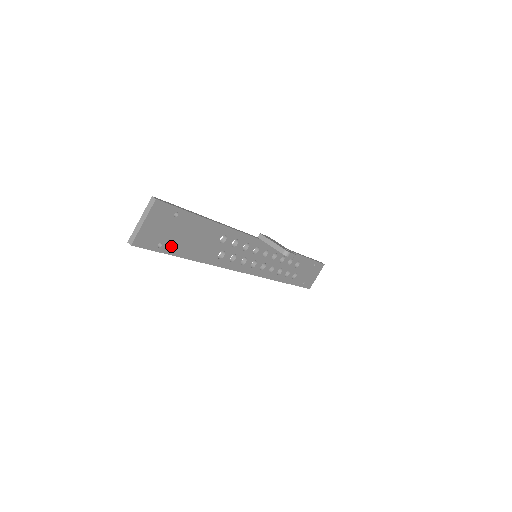
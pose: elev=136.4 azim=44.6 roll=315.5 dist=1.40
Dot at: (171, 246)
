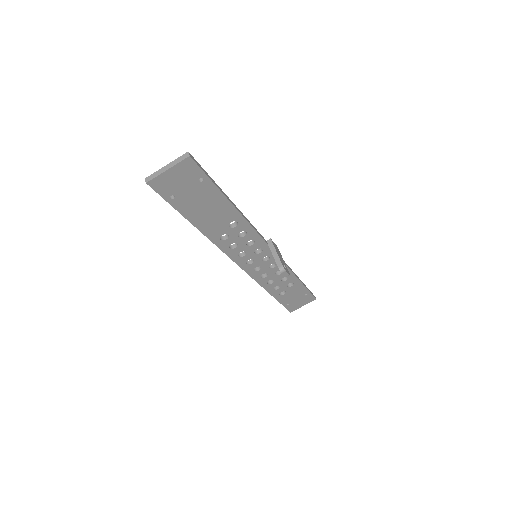
Dot at: (182, 204)
